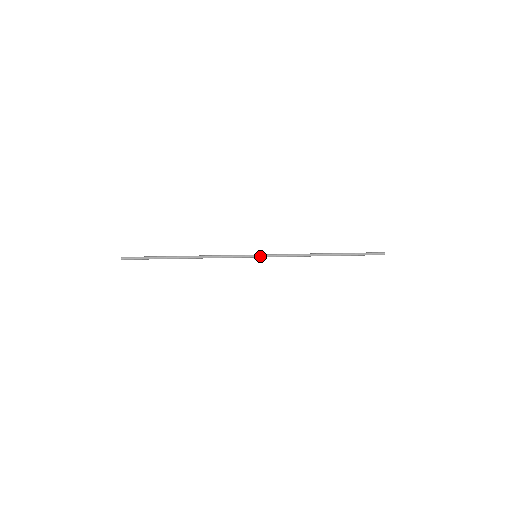
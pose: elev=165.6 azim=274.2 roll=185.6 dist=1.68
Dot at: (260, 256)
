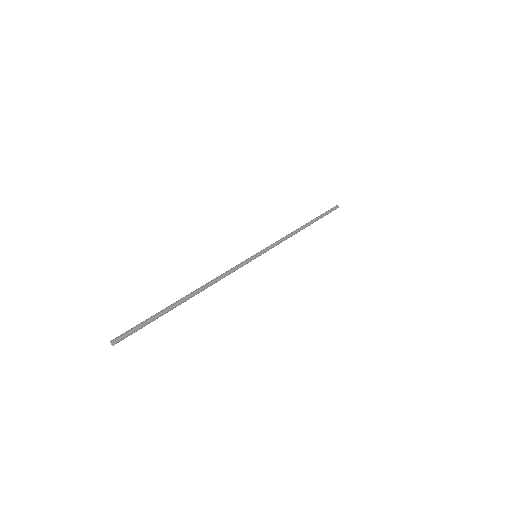
Dot at: (260, 254)
